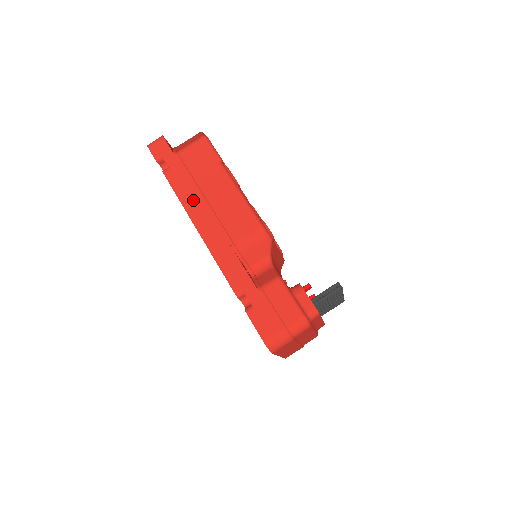
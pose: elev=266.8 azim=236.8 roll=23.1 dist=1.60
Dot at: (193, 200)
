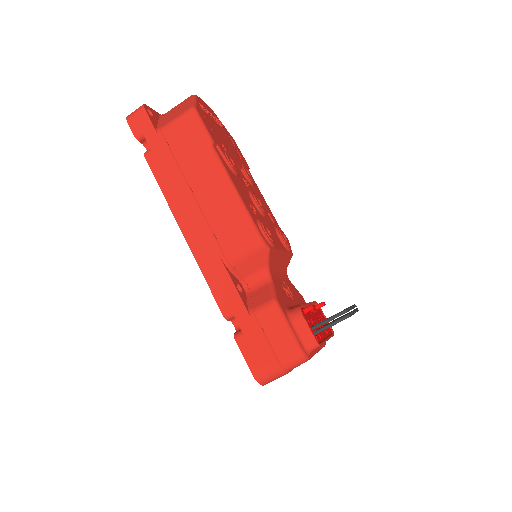
Dot at: (178, 194)
